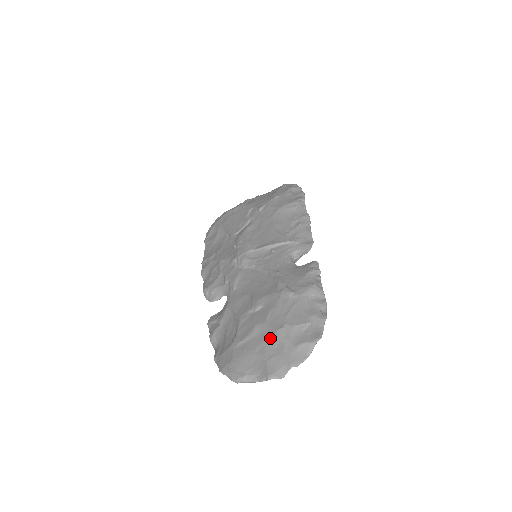
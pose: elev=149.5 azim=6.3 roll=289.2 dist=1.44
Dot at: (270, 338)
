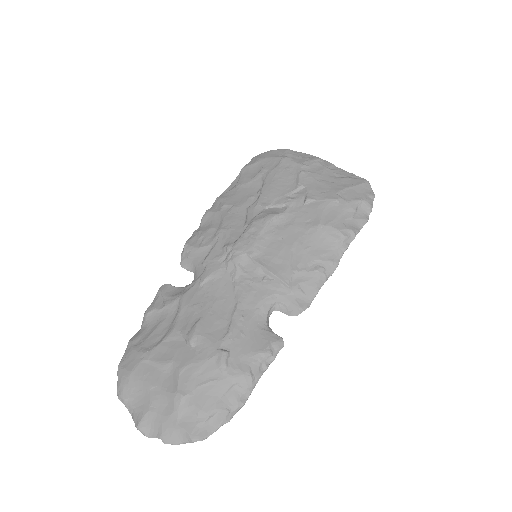
Dot at: (169, 392)
